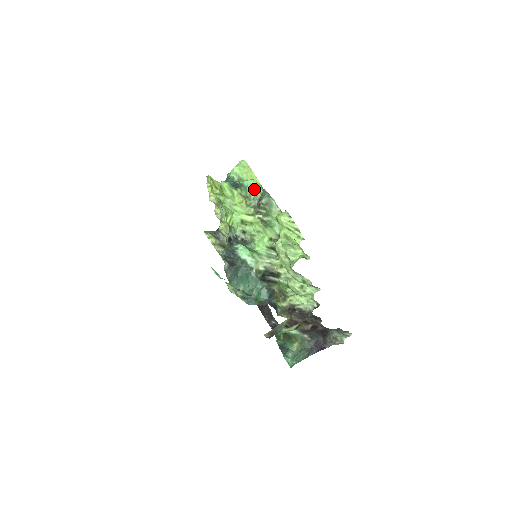
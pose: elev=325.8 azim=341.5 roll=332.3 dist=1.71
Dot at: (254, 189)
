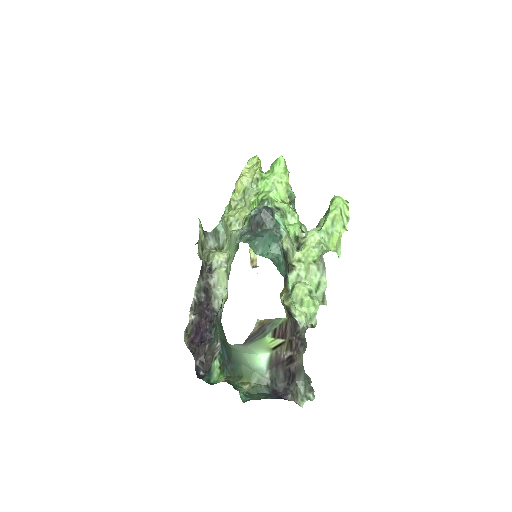
Dot at: (291, 191)
